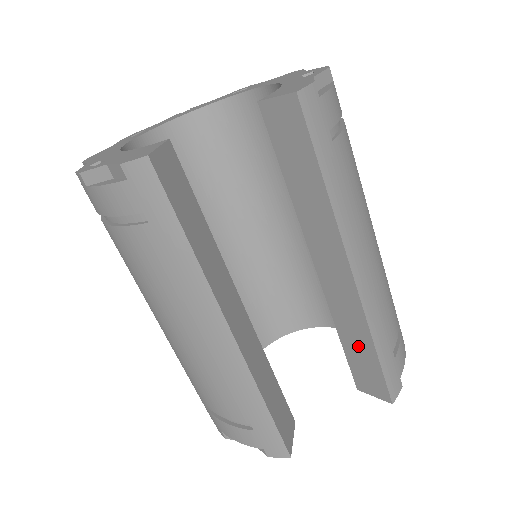
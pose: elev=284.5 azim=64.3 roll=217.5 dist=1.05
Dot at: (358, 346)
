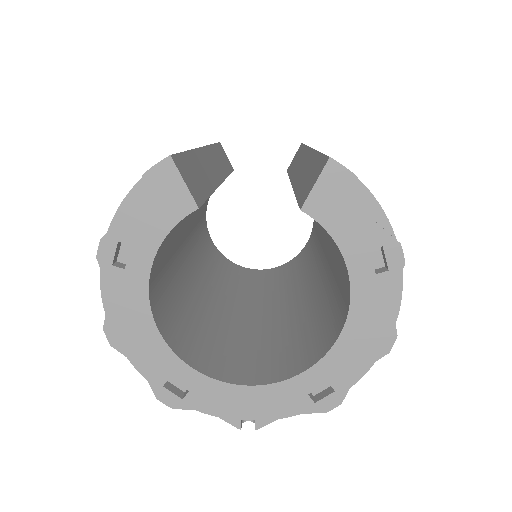
Dot at: (308, 174)
